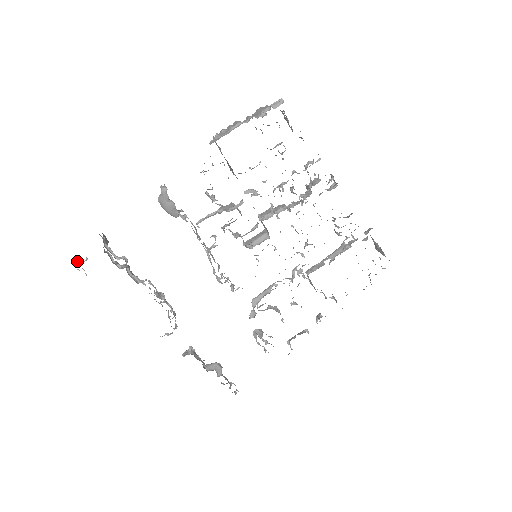
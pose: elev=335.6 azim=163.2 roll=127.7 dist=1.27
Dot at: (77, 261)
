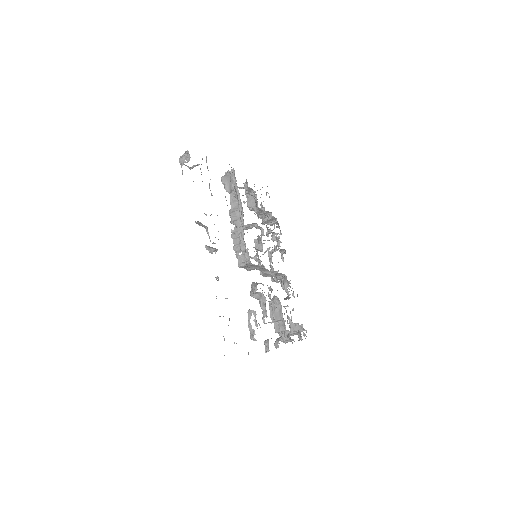
Dot at: (186, 151)
